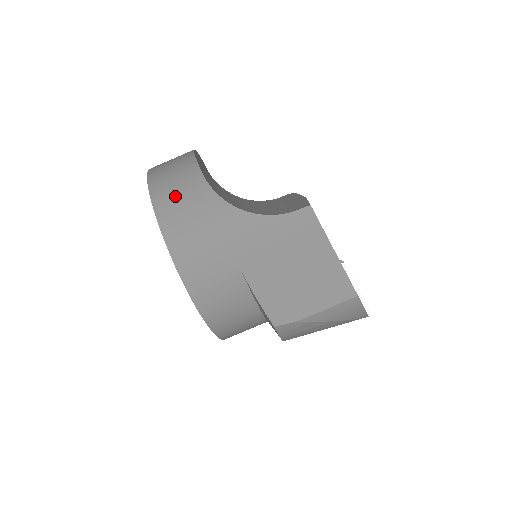
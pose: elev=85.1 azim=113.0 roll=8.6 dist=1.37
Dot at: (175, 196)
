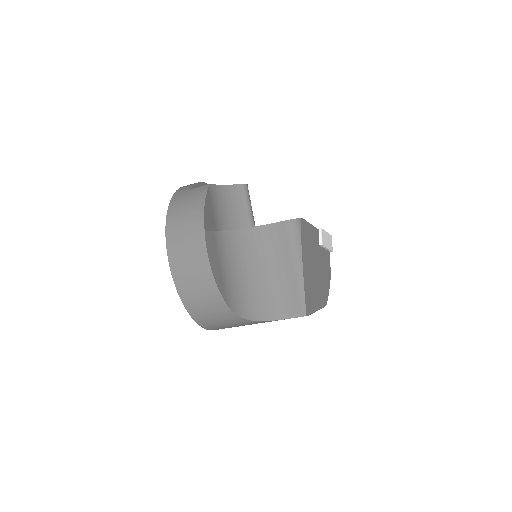
Dot at: (209, 316)
